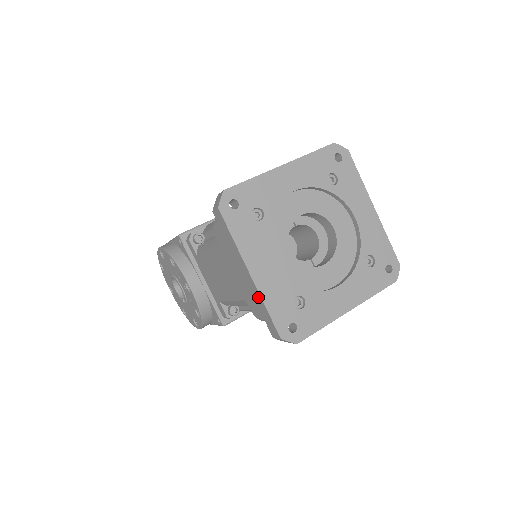
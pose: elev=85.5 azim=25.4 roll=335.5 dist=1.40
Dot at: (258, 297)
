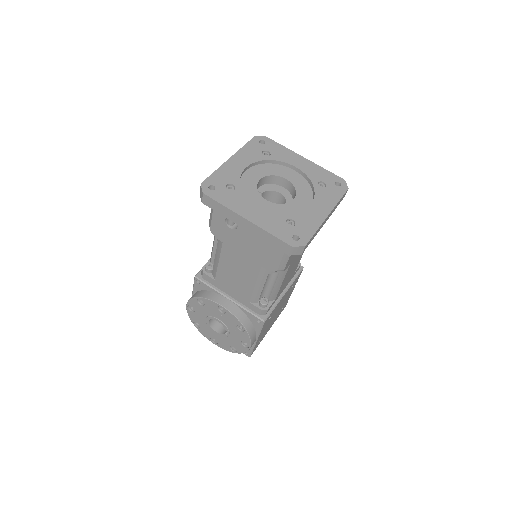
Dot at: (261, 232)
